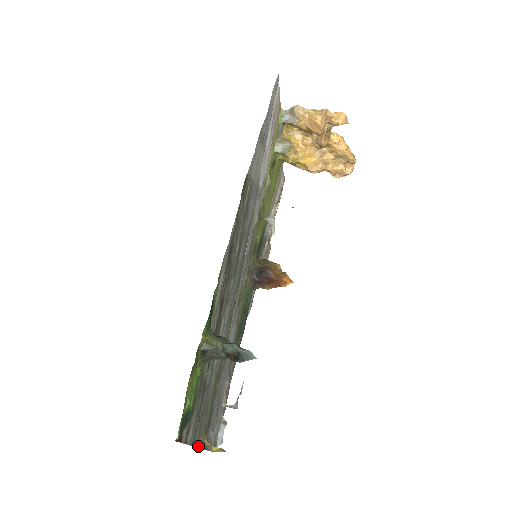
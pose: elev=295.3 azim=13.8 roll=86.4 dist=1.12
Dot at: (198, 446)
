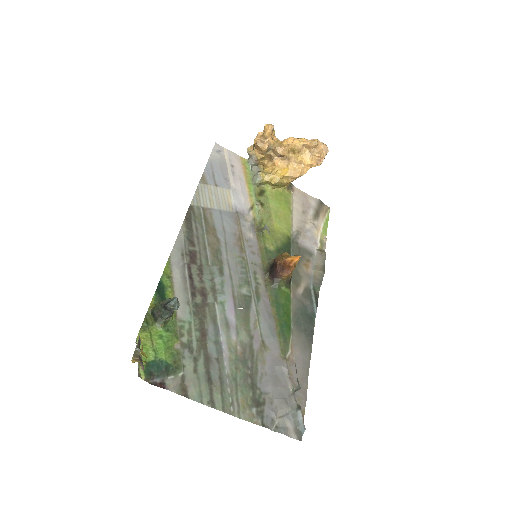
Dot at: (235, 415)
